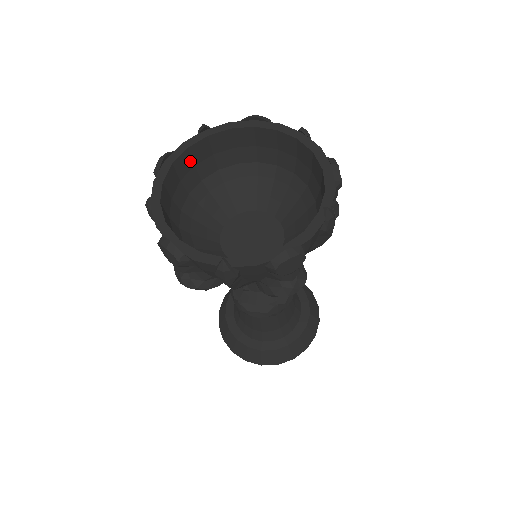
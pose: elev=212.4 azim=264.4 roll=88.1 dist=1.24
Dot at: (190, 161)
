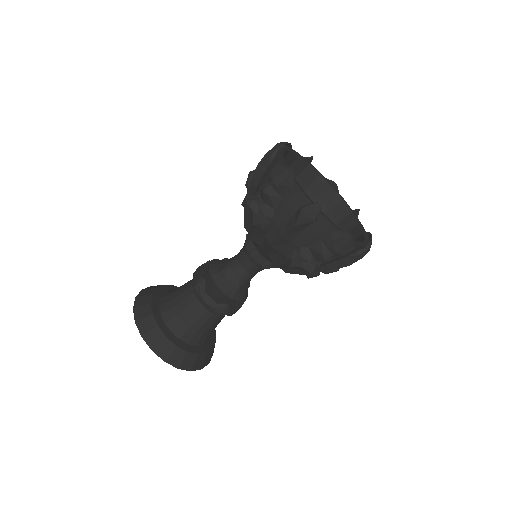
Dot at: (290, 164)
